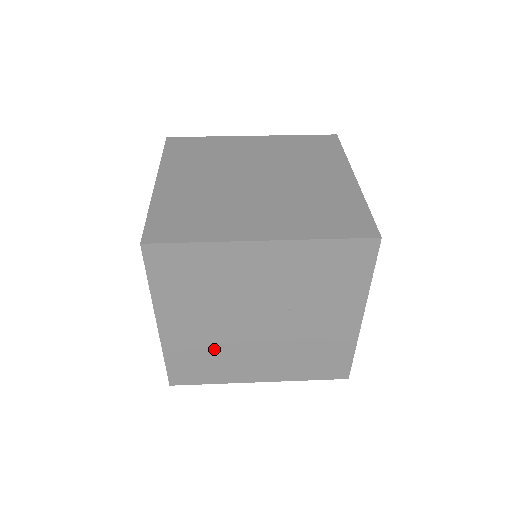
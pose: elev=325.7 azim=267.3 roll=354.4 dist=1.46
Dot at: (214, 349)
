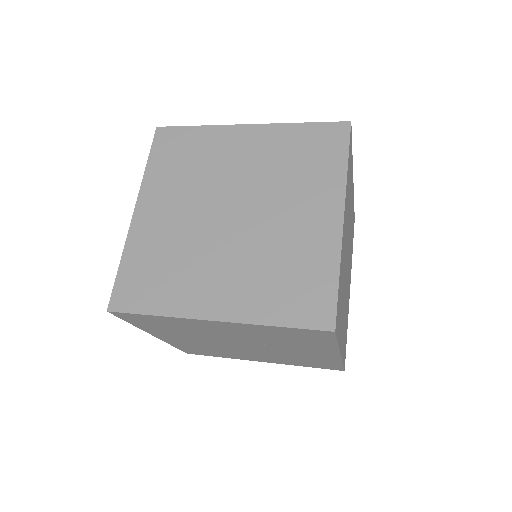
Dot at: (211, 348)
